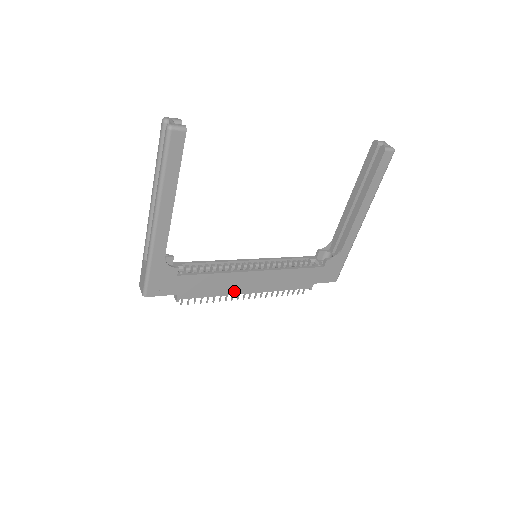
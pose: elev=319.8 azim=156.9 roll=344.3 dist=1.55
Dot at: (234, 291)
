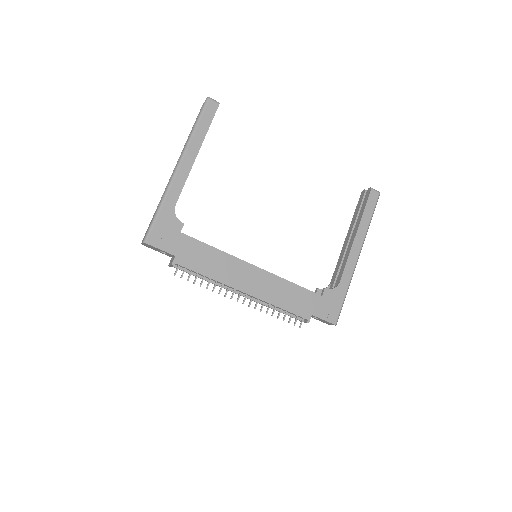
Dot at: (230, 281)
